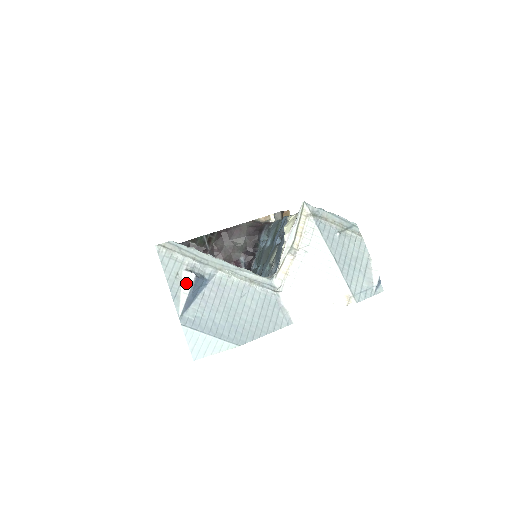
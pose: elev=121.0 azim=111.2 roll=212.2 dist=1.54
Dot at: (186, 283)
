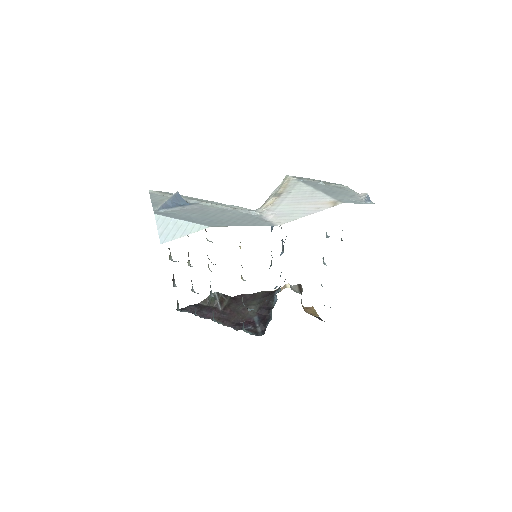
Dot at: occluded
